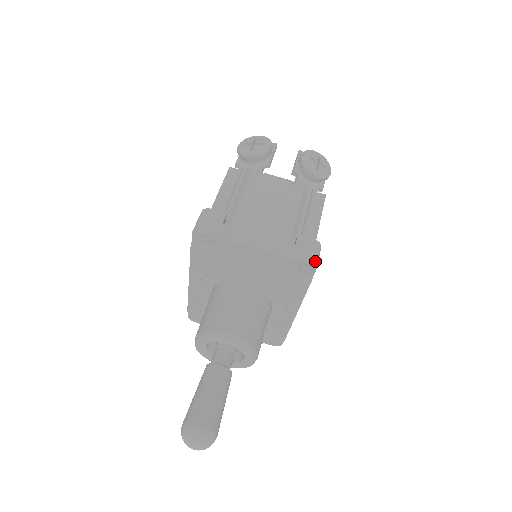
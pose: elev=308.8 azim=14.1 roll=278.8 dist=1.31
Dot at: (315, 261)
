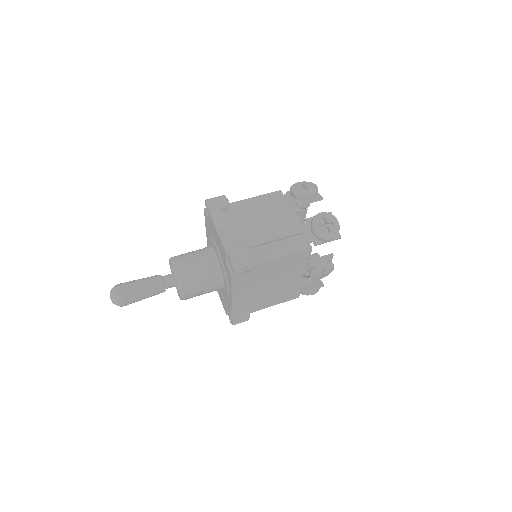
Dot at: (236, 264)
